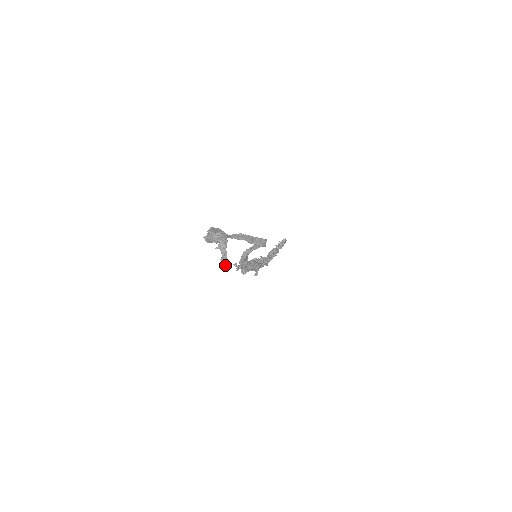
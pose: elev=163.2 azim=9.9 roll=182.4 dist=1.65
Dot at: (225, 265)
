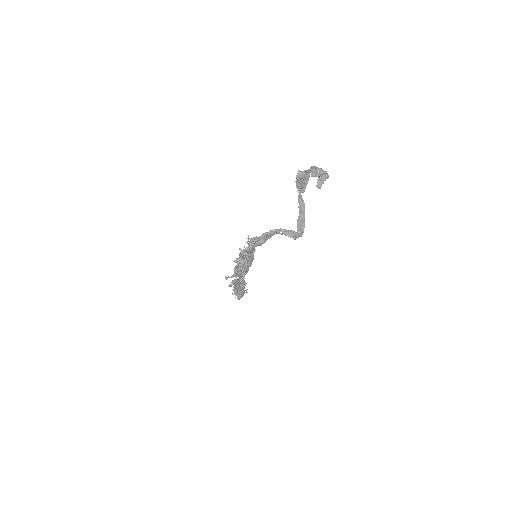
Dot at: (321, 183)
